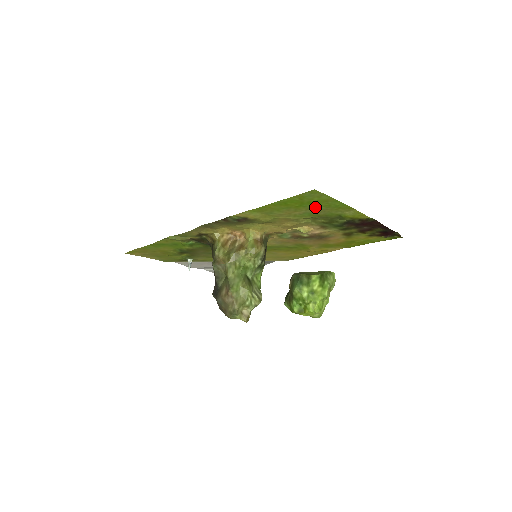
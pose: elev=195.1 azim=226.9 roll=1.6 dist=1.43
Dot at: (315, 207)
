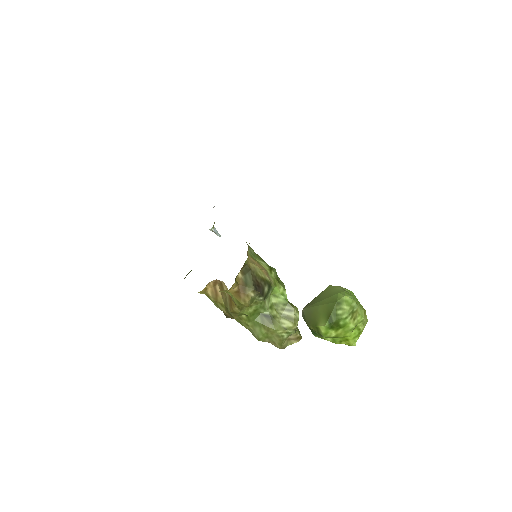
Dot at: occluded
